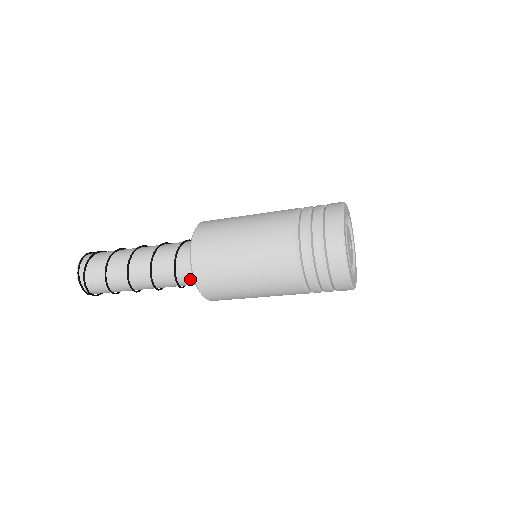
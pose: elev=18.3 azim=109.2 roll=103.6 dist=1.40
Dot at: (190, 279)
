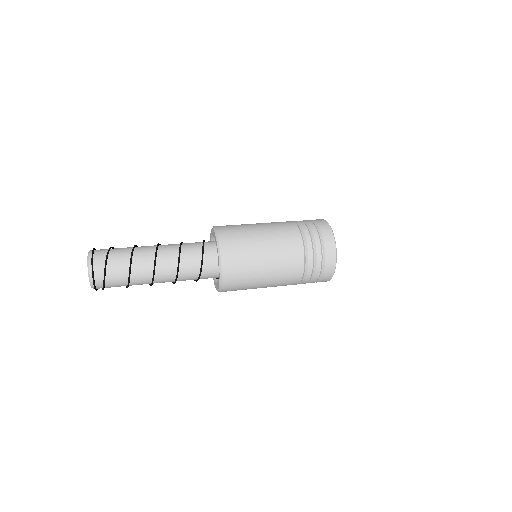
Dot at: occluded
